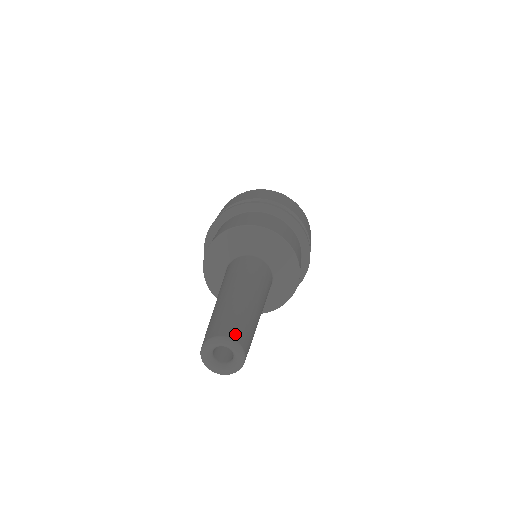
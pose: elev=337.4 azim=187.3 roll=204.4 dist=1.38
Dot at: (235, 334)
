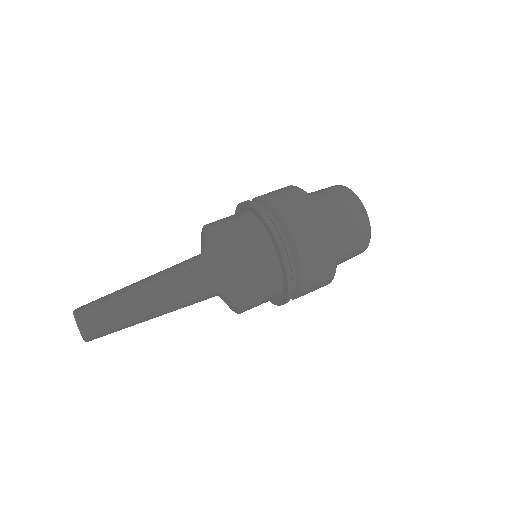
Dot at: (81, 308)
